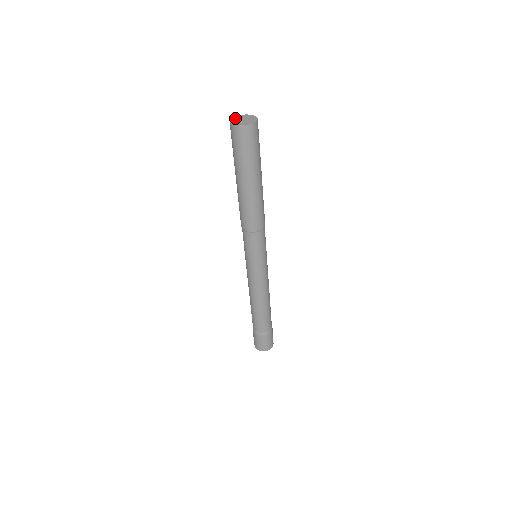
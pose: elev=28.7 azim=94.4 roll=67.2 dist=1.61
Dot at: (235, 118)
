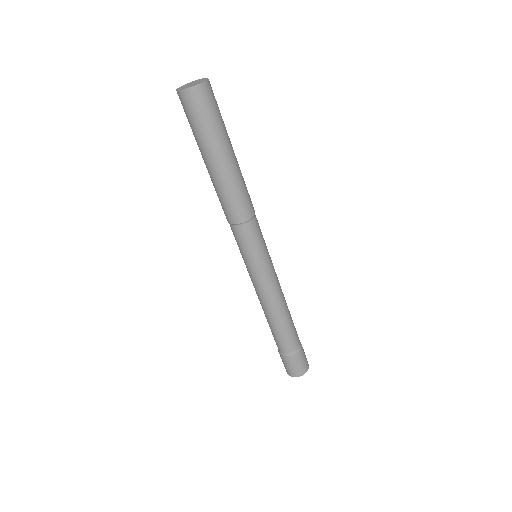
Dot at: (182, 86)
